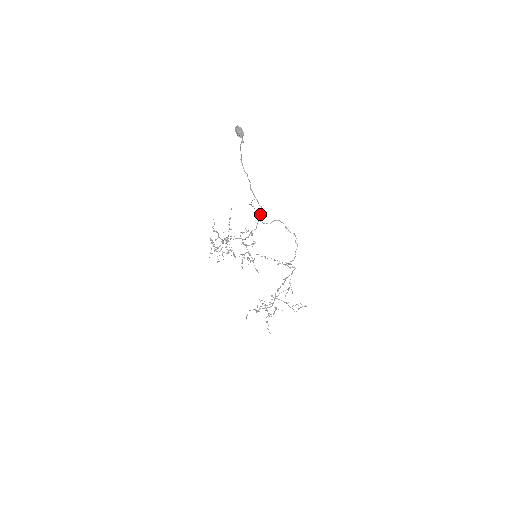
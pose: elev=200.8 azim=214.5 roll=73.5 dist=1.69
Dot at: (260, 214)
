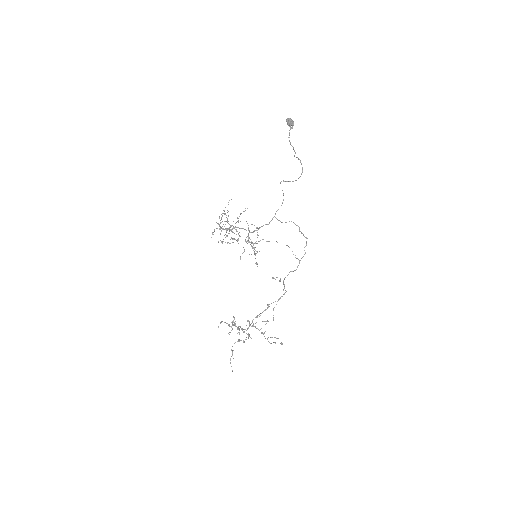
Dot at: (301, 174)
